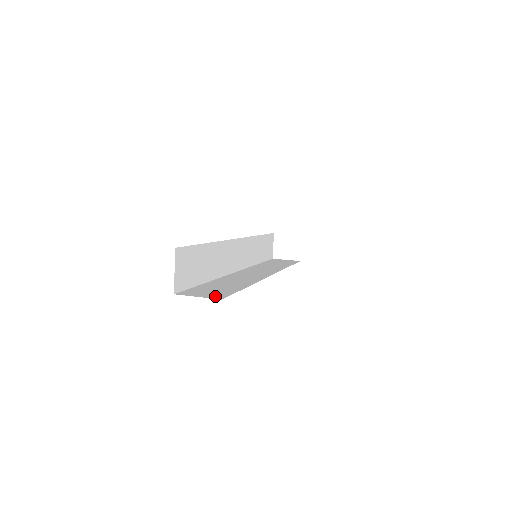
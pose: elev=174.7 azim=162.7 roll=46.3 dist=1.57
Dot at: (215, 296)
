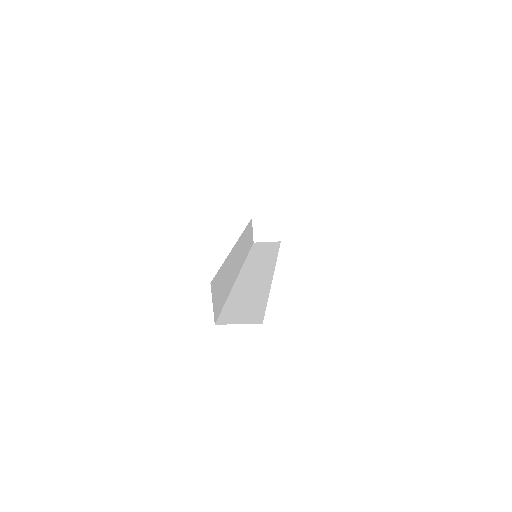
Dot at: (253, 319)
